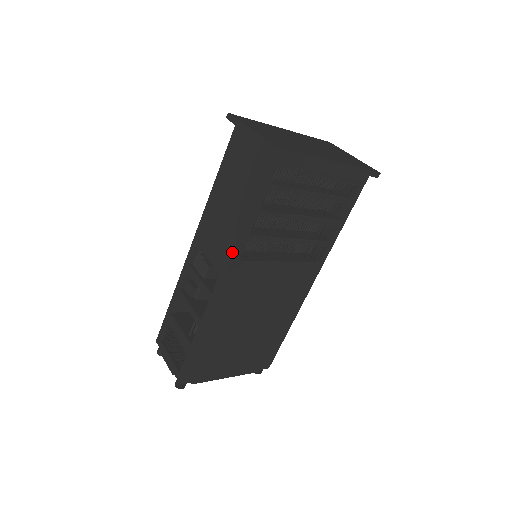
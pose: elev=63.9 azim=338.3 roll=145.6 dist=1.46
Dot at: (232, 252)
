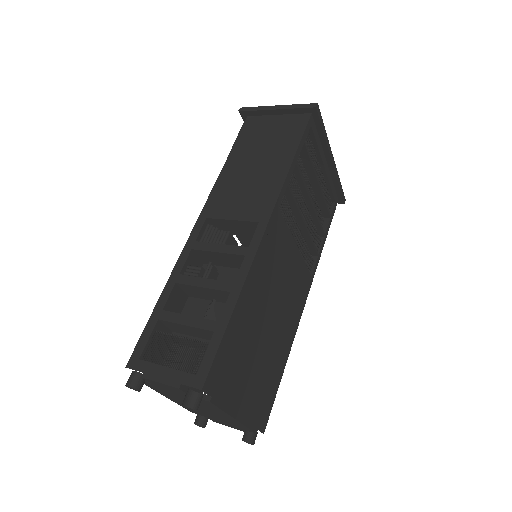
Dot at: (274, 196)
